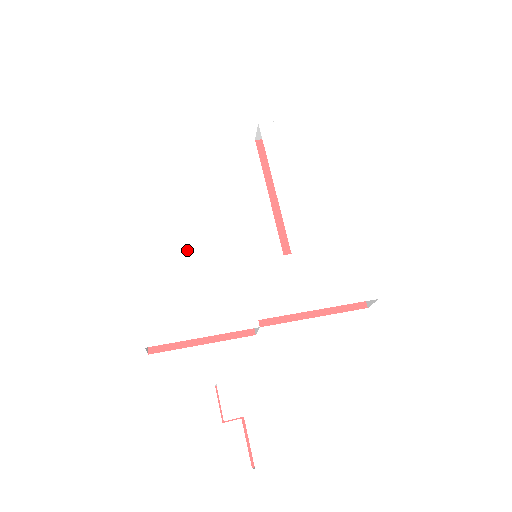
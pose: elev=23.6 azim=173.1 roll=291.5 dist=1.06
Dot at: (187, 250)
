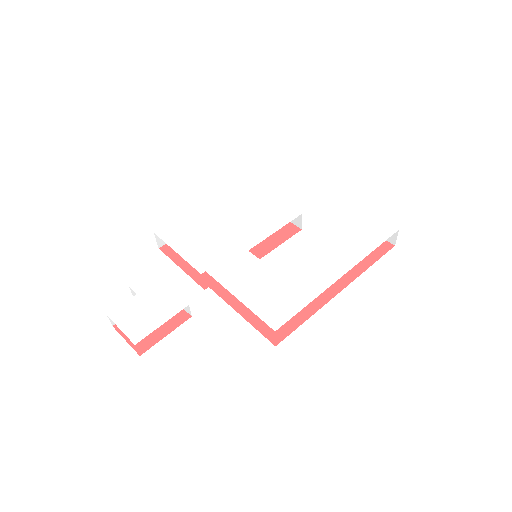
Dot at: (227, 219)
